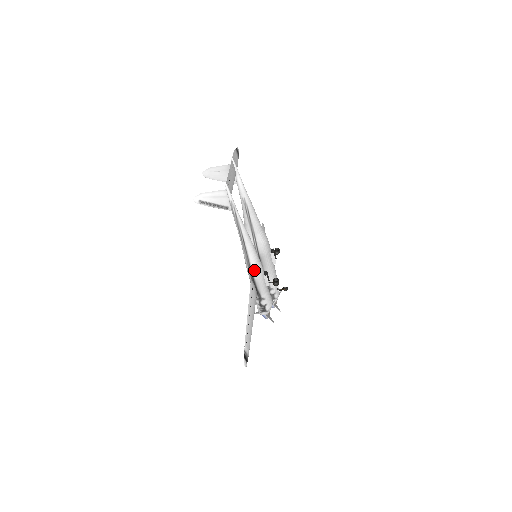
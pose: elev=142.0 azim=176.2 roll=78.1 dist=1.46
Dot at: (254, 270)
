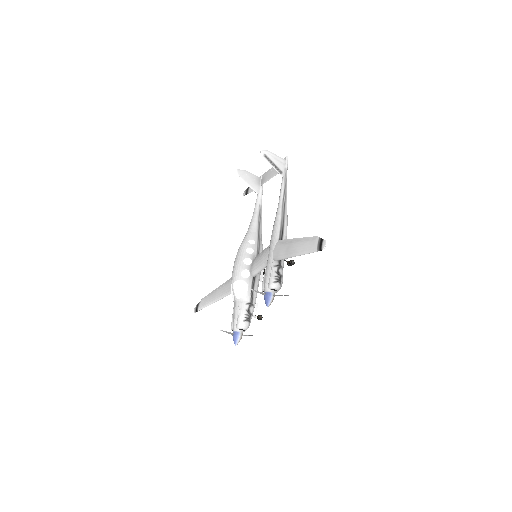
Dot at: (285, 232)
